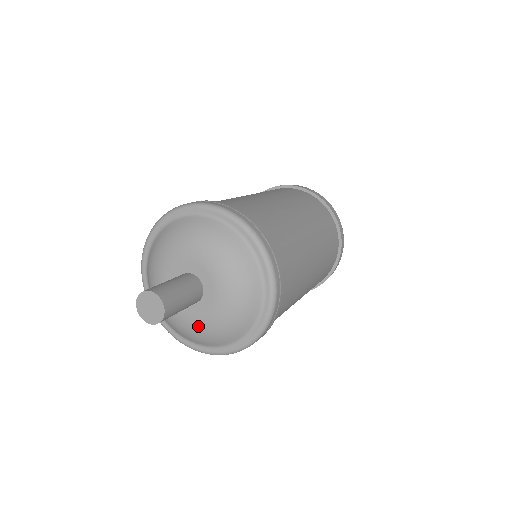
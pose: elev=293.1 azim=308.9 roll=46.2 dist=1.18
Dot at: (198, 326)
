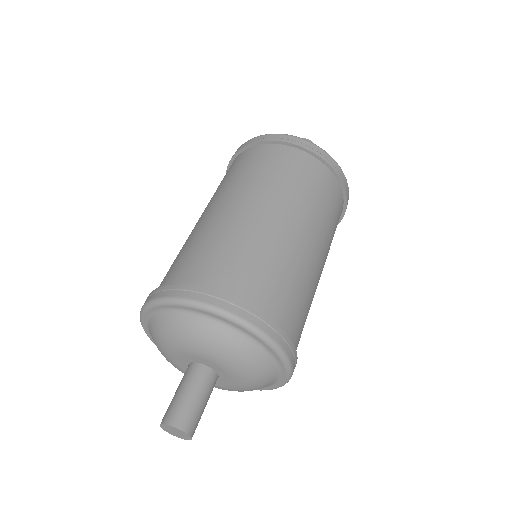
Dot at: (231, 390)
